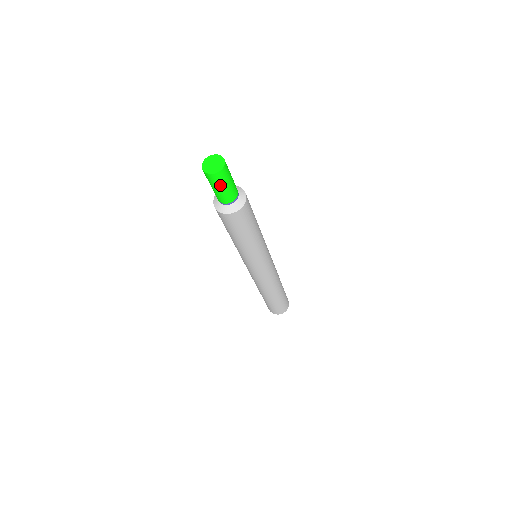
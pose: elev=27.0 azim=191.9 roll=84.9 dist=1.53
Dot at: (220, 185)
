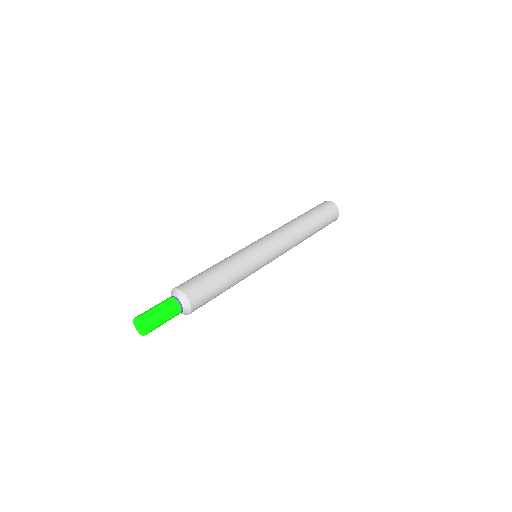
Dot at: (159, 326)
